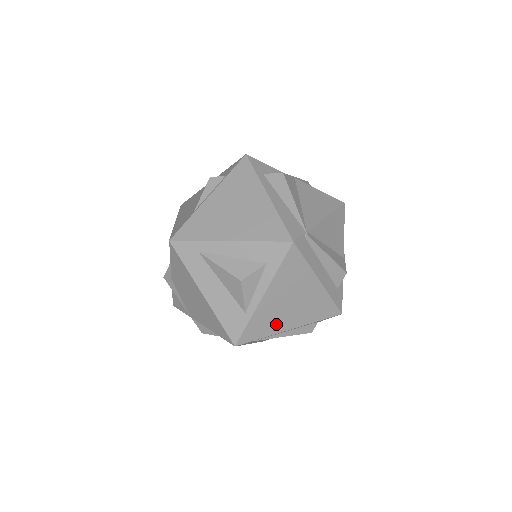
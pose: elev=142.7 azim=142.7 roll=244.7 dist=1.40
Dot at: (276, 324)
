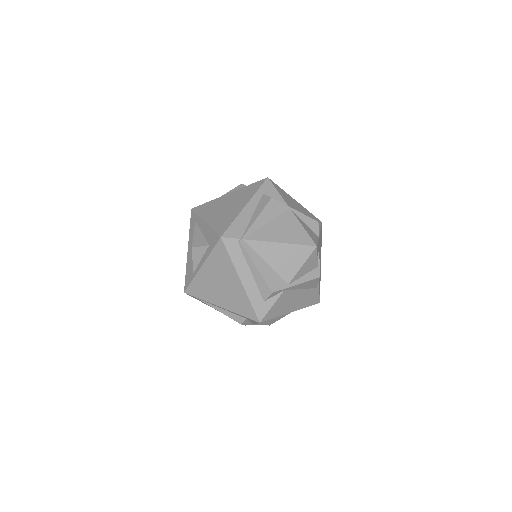
Dot at: (210, 295)
